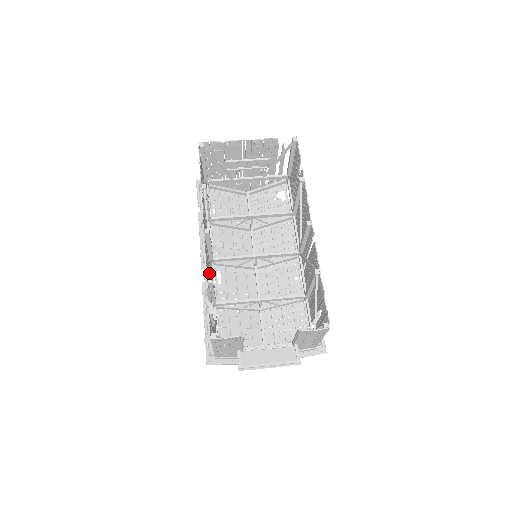
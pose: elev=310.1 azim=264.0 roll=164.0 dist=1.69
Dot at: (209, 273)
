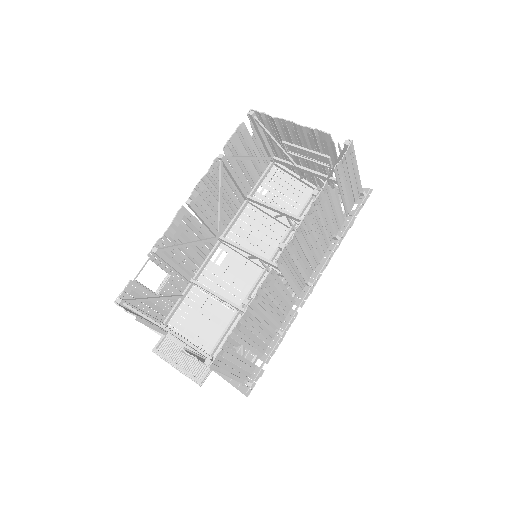
Dot at: (192, 246)
